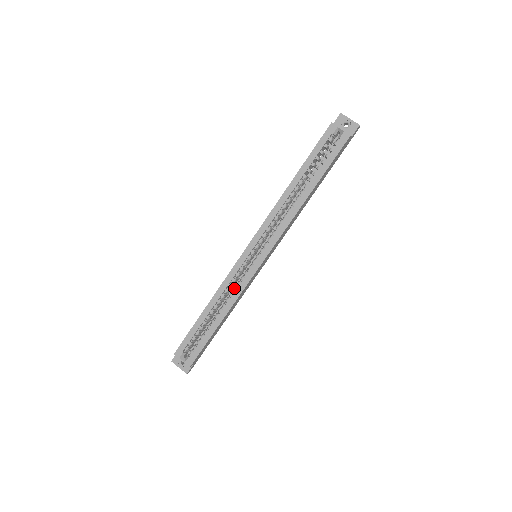
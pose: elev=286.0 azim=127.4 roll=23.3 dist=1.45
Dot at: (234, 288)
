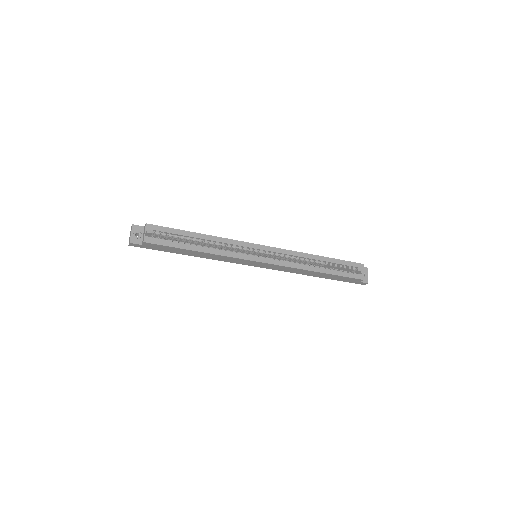
Dot at: (229, 250)
